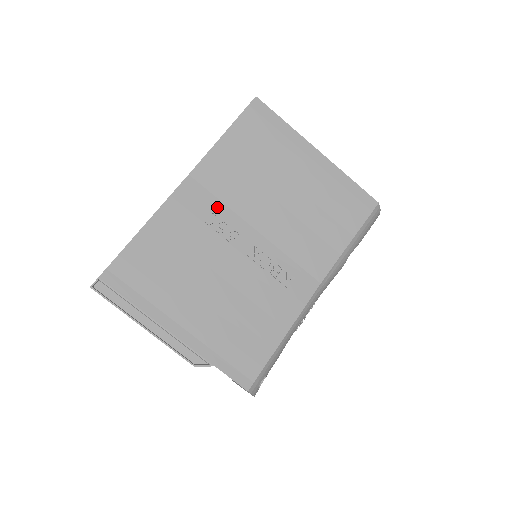
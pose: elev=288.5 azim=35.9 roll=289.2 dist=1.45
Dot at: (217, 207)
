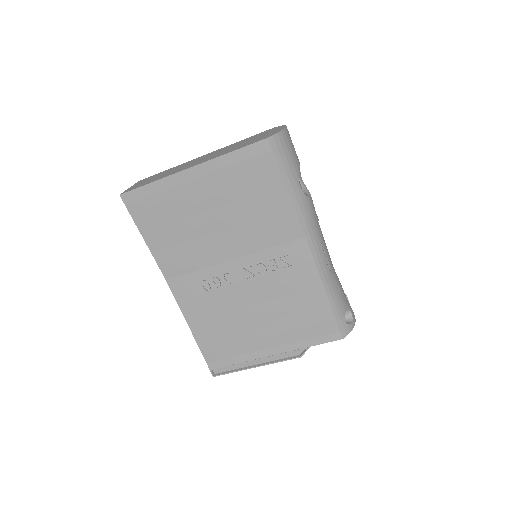
Dot at: (200, 276)
